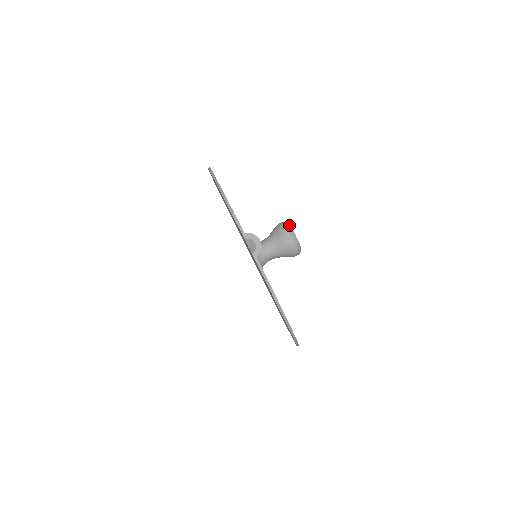
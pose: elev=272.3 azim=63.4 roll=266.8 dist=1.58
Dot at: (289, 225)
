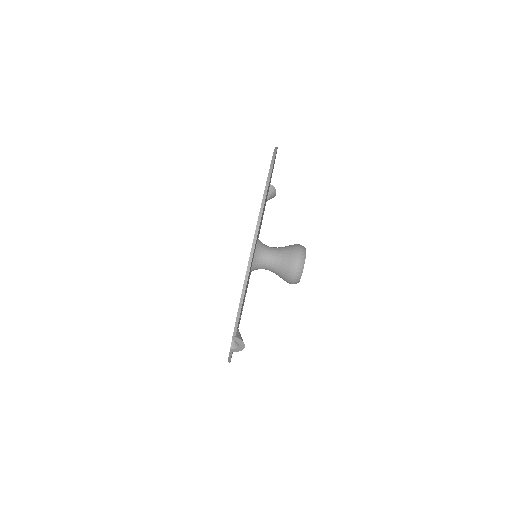
Dot at: (303, 267)
